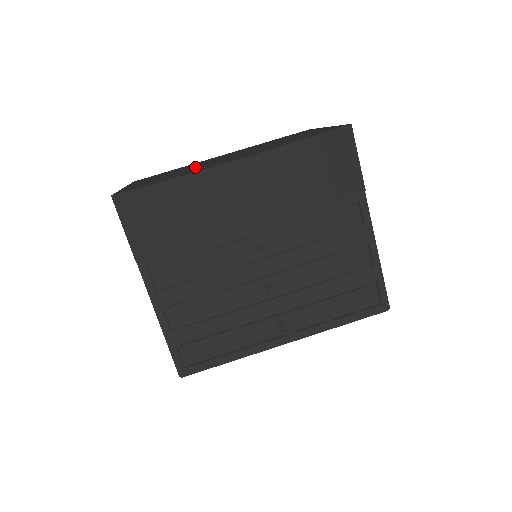
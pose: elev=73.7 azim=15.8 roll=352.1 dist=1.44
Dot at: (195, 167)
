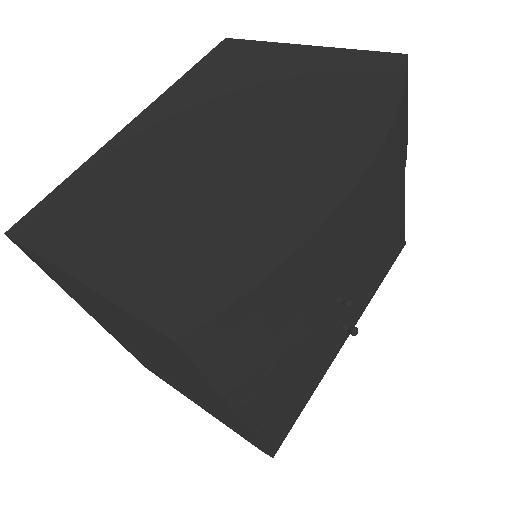
Dot at: (203, 191)
